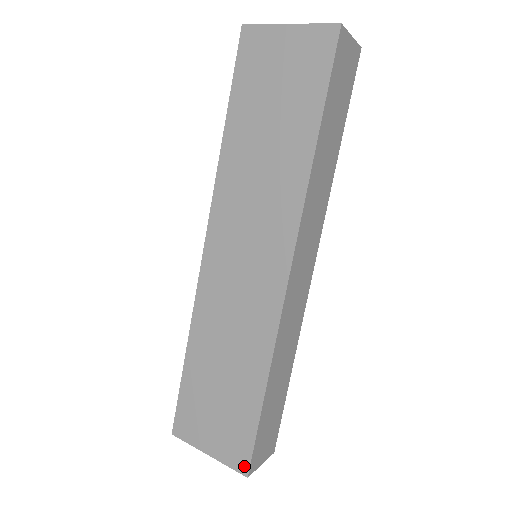
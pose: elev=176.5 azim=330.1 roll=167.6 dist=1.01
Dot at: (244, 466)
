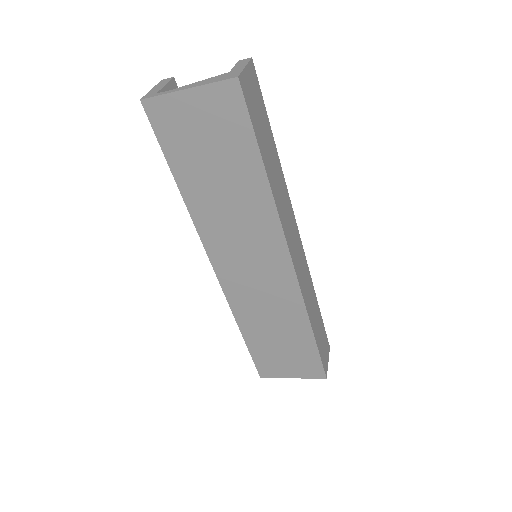
Dot at: (321, 374)
